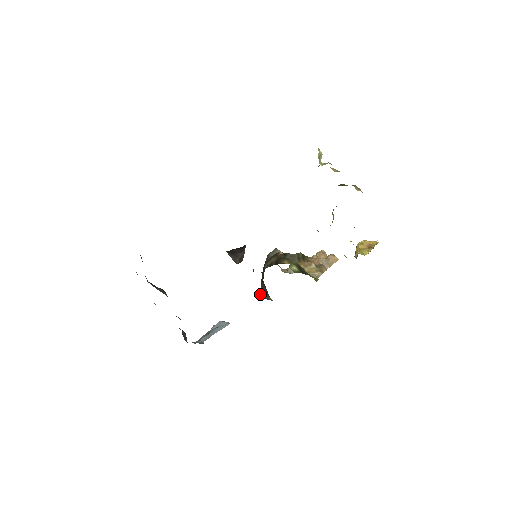
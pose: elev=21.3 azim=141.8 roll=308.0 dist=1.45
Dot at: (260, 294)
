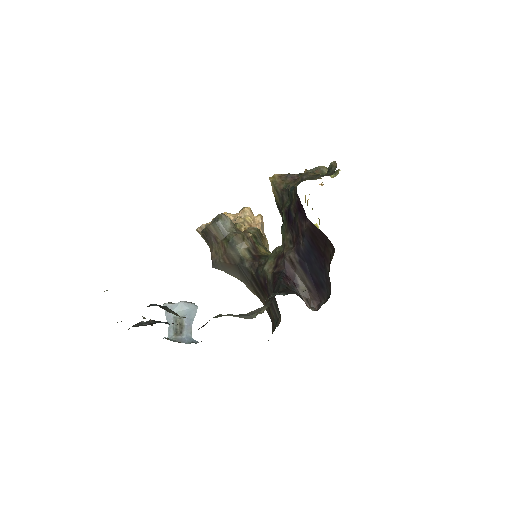
Dot at: (213, 266)
